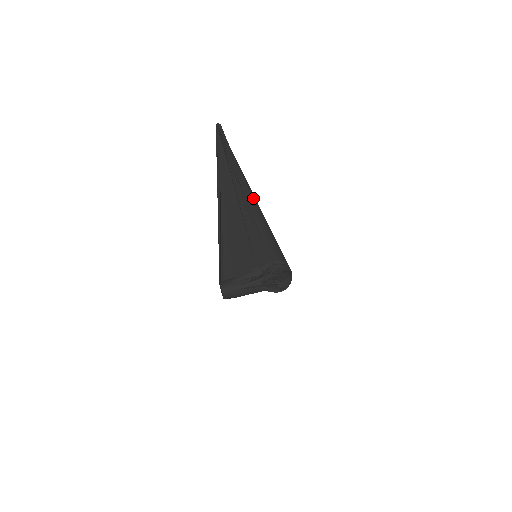
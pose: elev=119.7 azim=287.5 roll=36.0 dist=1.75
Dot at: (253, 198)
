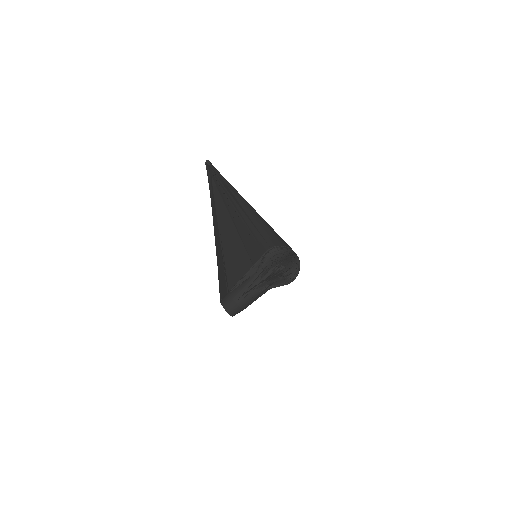
Dot at: (243, 203)
